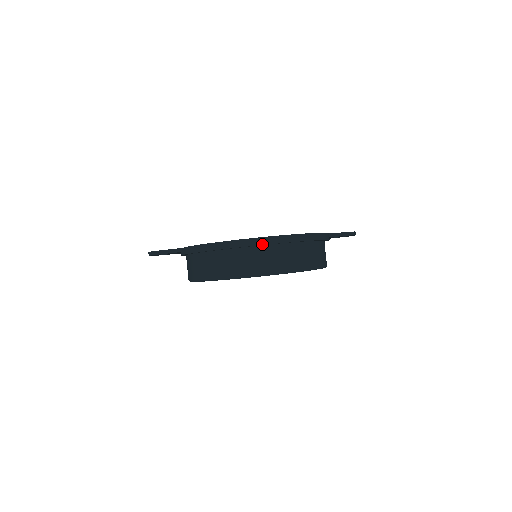
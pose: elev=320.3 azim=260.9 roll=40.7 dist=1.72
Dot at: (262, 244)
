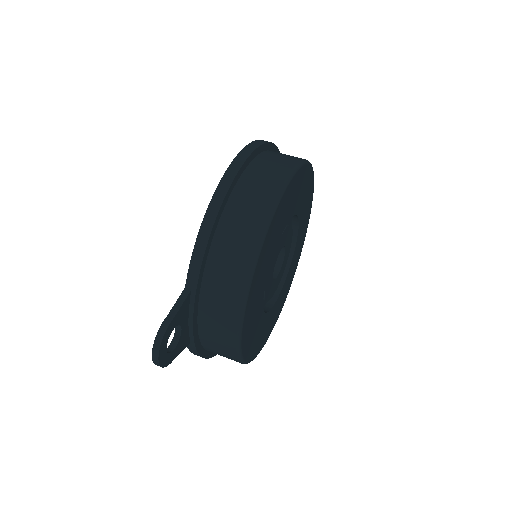
Dot at: (253, 150)
